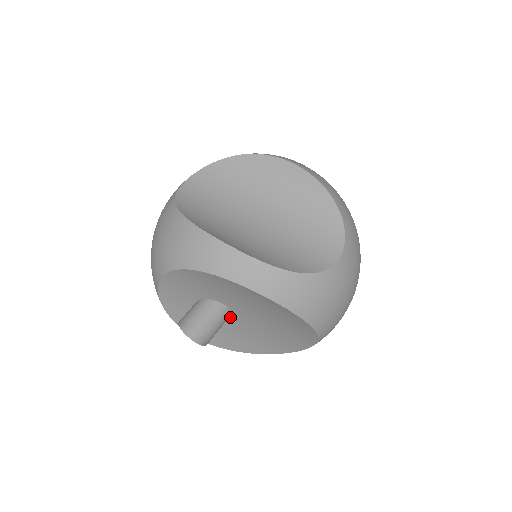
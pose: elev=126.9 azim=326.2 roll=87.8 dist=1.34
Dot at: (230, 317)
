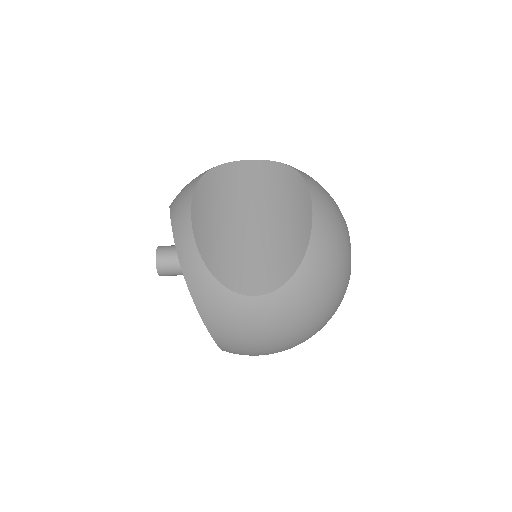
Dot at: occluded
